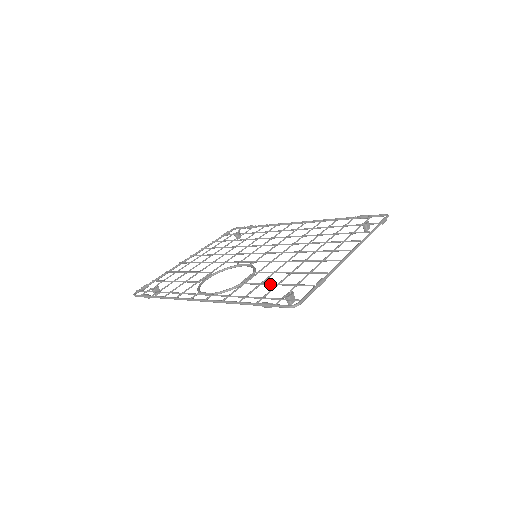
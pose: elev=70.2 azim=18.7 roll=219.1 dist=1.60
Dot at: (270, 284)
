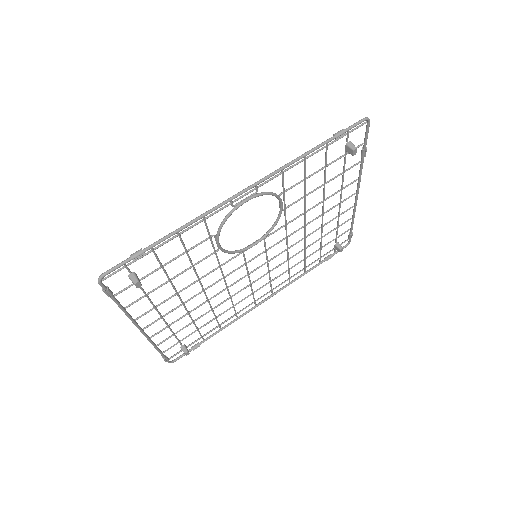
Dot at: occluded
